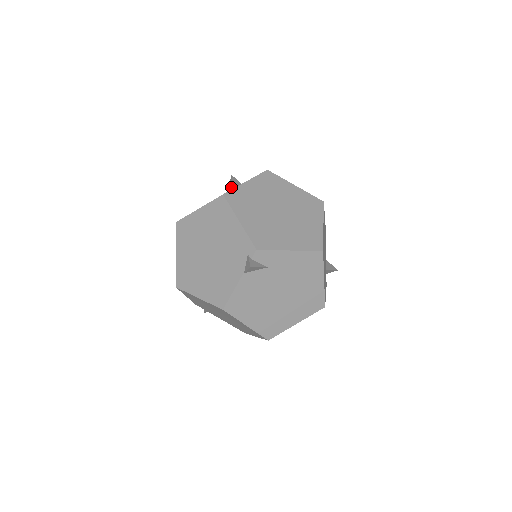
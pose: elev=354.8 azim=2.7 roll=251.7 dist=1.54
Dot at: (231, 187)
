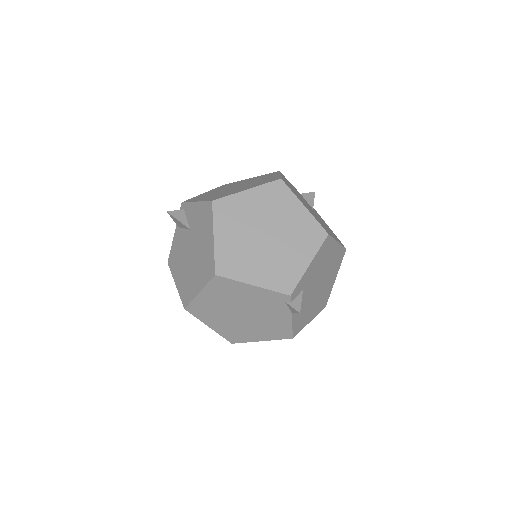
Dot at: (181, 225)
